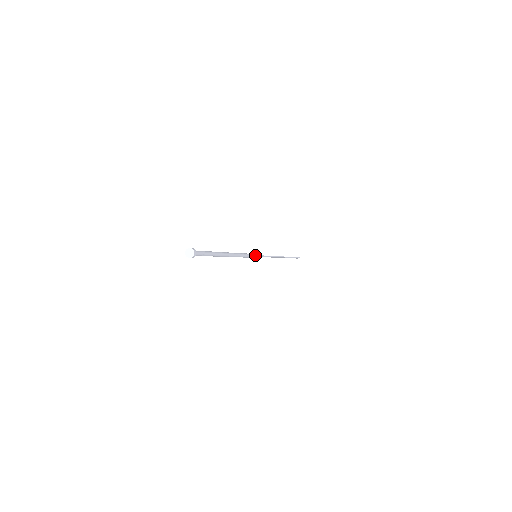
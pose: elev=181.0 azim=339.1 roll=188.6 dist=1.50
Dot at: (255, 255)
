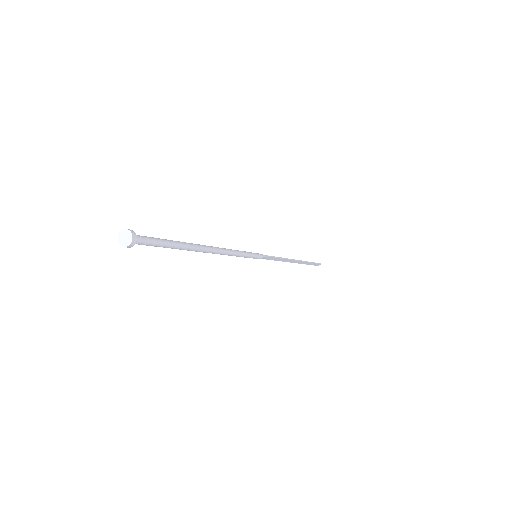
Dot at: (254, 253)
